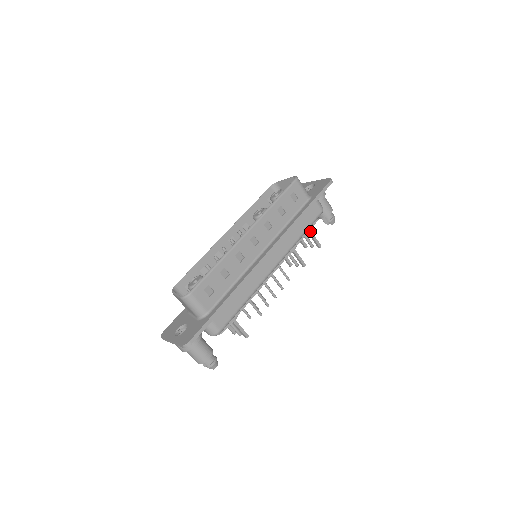
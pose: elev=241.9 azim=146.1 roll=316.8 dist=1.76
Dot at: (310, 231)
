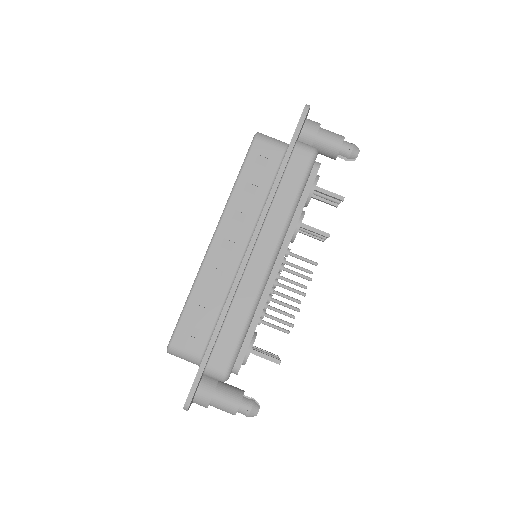
Dot at: (315, 187)
